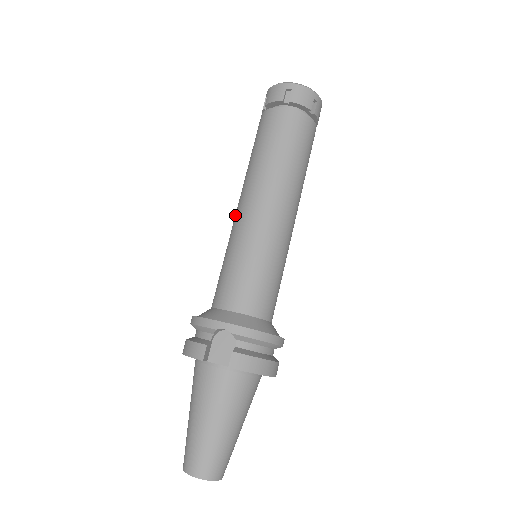
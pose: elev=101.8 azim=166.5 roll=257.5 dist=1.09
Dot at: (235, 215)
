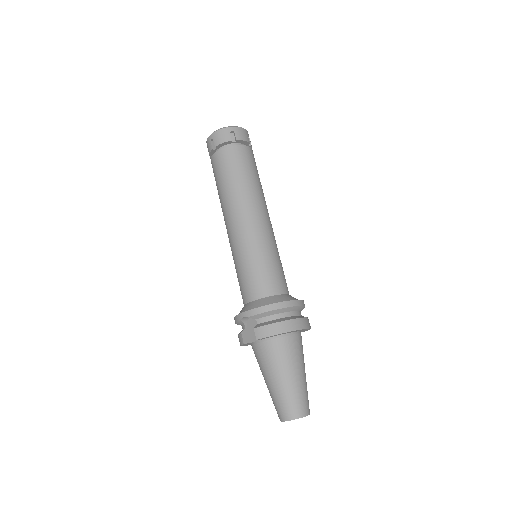
Dot at: occluded
